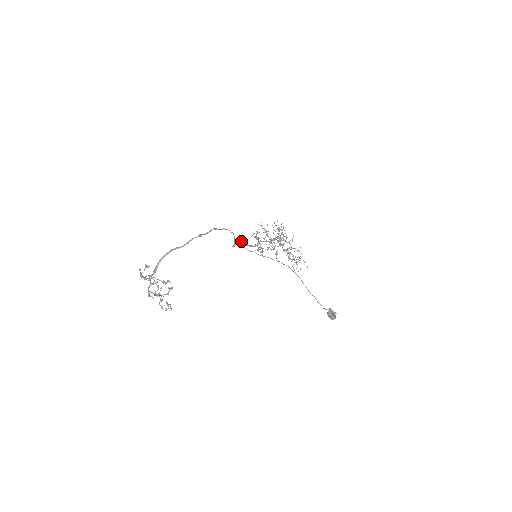
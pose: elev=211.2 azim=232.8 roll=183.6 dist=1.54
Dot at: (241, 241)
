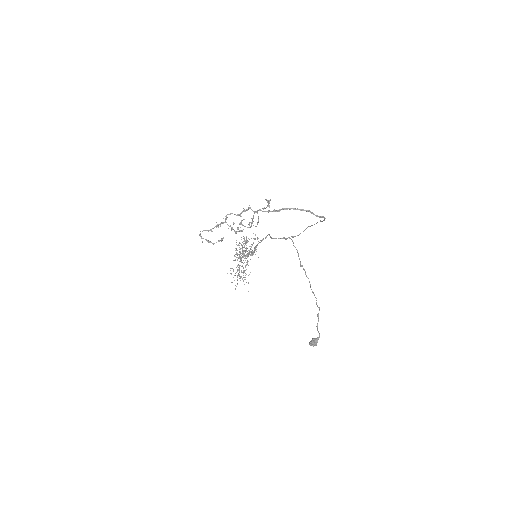
Dot at: (266, 237)
